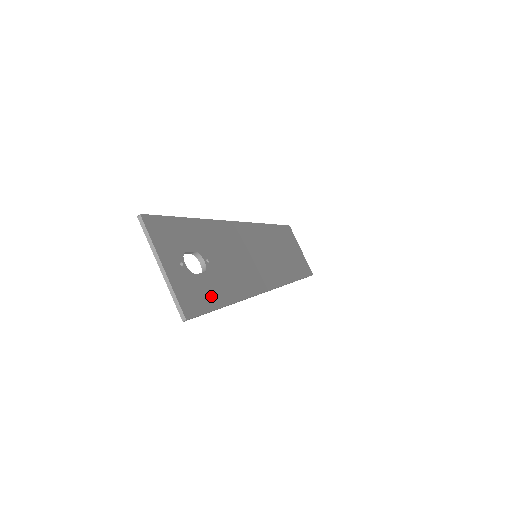
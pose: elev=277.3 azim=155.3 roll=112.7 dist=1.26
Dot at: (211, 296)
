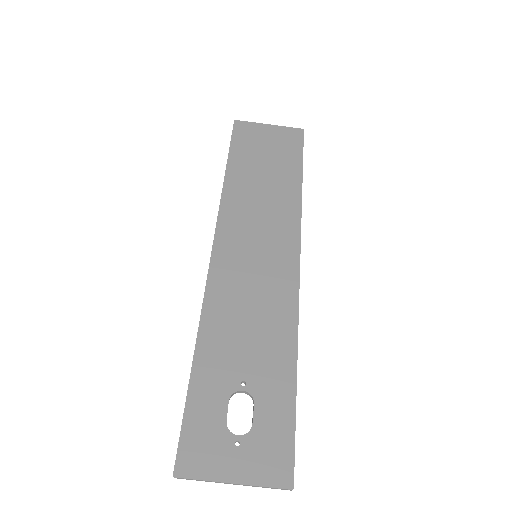
Dot at: (280, 415)
